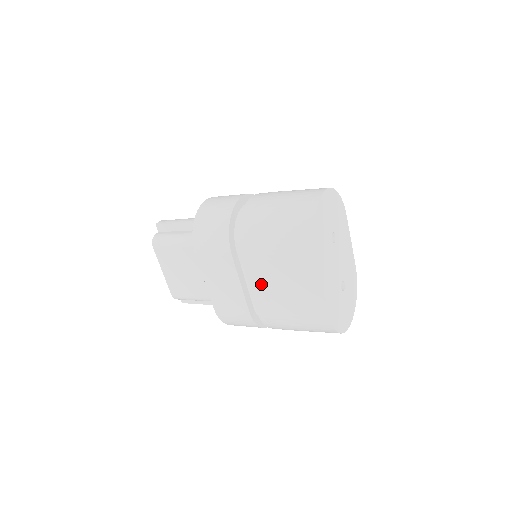
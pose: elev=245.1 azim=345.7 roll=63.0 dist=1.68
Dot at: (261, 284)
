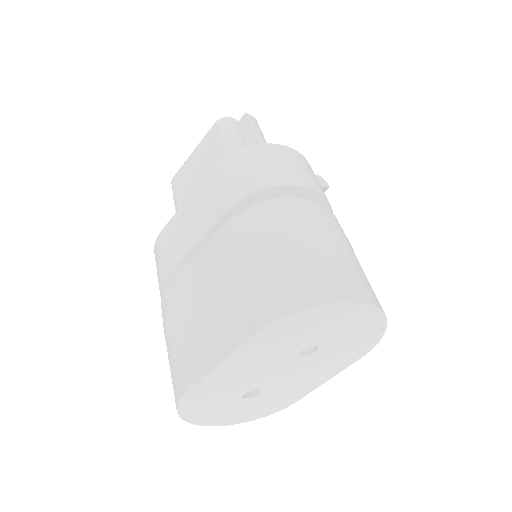
Dot at: (200, 272)
